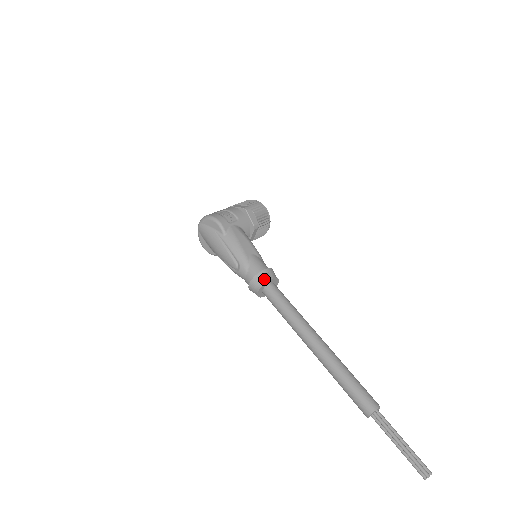
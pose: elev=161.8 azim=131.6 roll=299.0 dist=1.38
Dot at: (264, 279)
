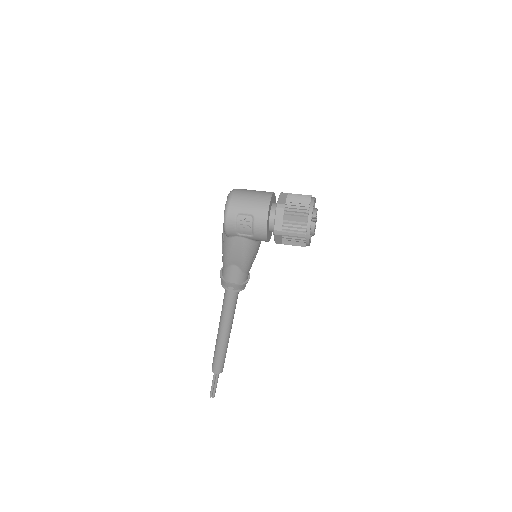
Dot at: (224, 285)
